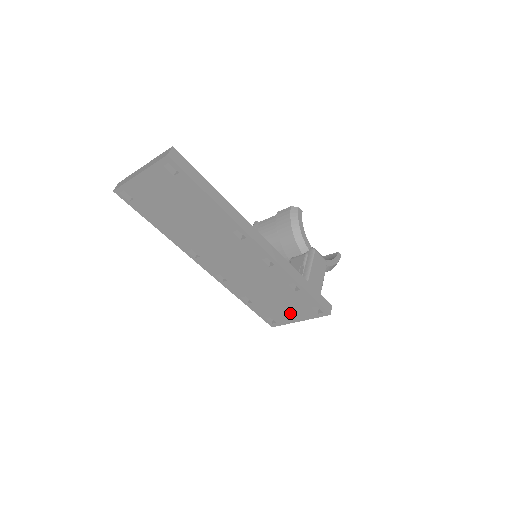
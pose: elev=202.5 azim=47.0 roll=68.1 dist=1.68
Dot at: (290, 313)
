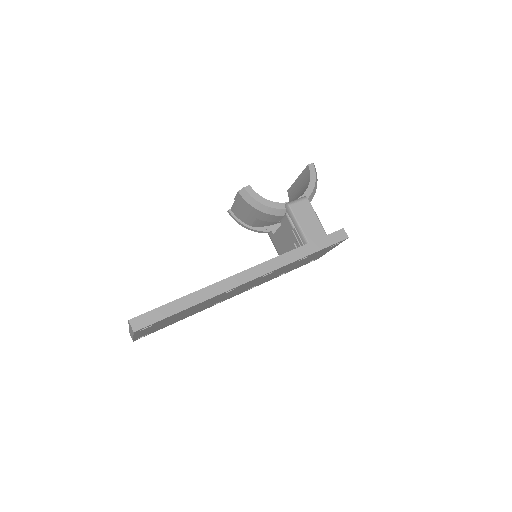
Dot at: occluded
